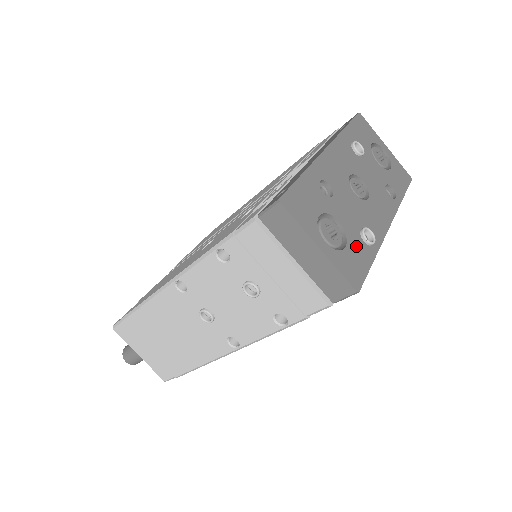
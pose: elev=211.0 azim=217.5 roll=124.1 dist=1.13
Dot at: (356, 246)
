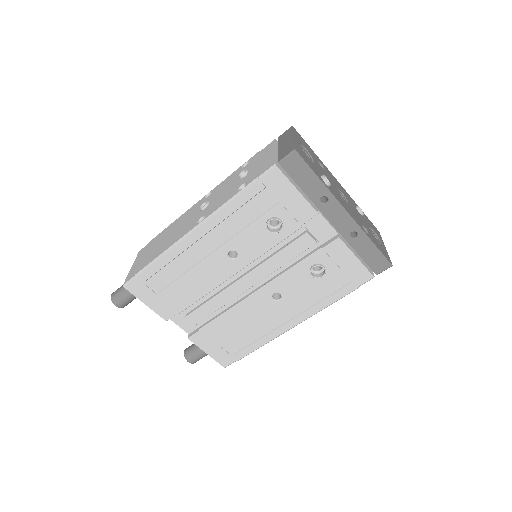
Dot at: (314, 167)
